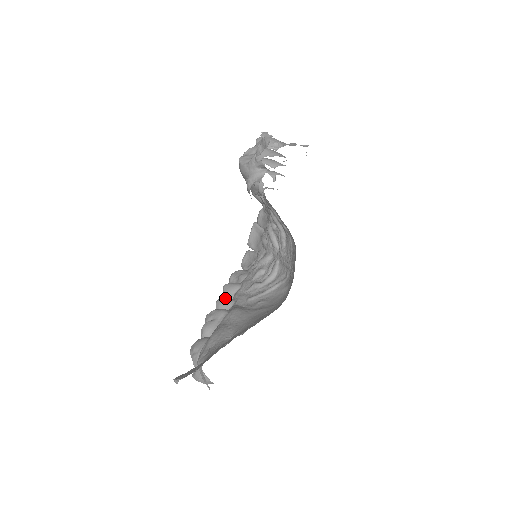
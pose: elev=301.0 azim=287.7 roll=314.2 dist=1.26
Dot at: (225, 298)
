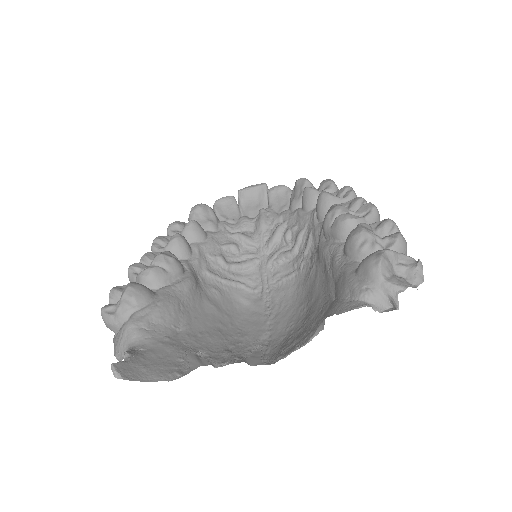
Dot at: (186, 243)
